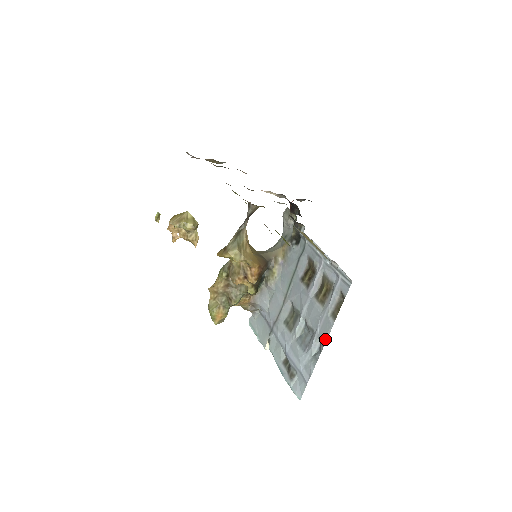
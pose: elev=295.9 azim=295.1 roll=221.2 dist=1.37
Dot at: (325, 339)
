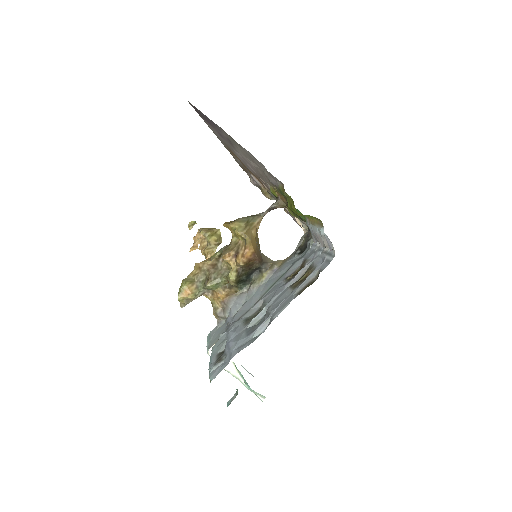
Dot at: (277, 315)
